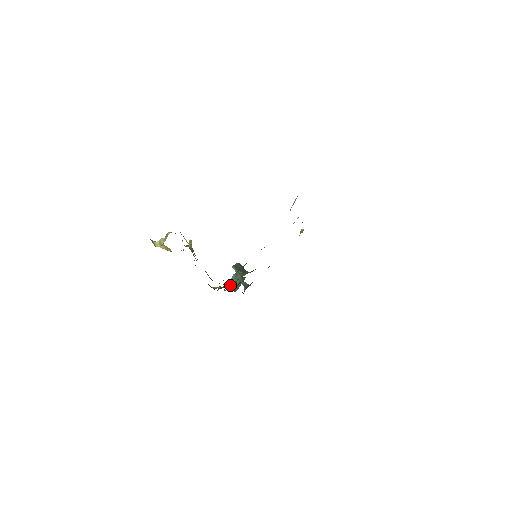
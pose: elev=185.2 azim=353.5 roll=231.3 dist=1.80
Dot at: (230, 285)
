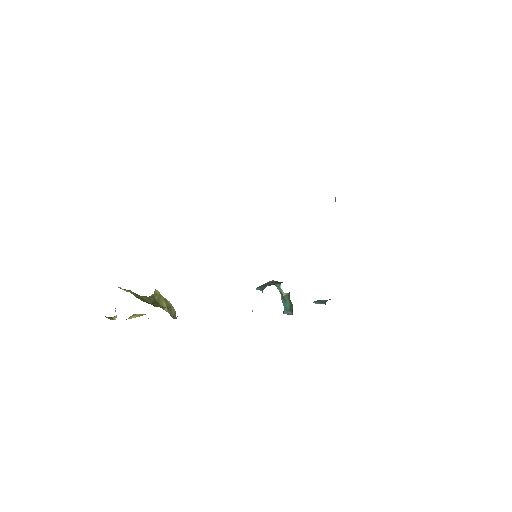
Dot at: (287, 312)
